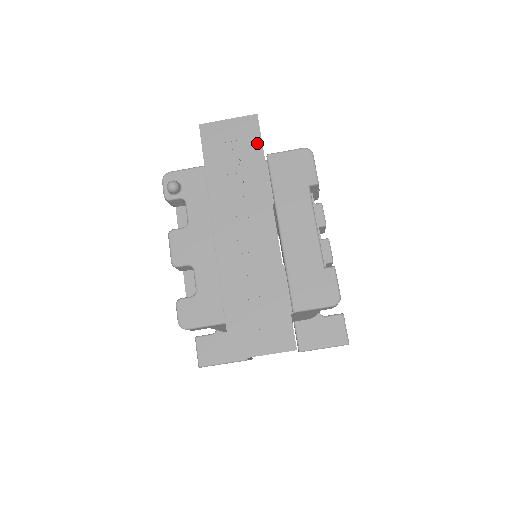
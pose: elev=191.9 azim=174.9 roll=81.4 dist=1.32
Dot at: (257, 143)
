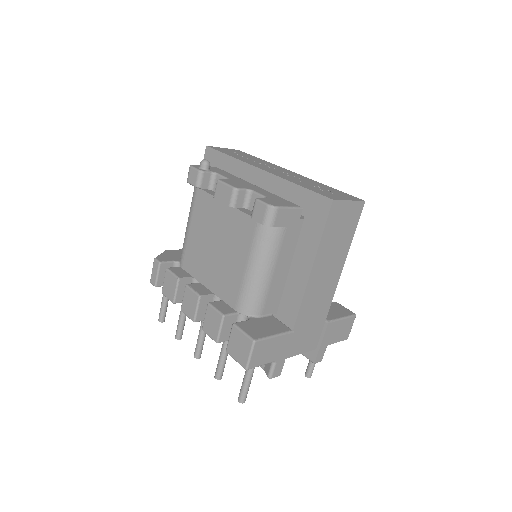
Dot at: (250, 155)
